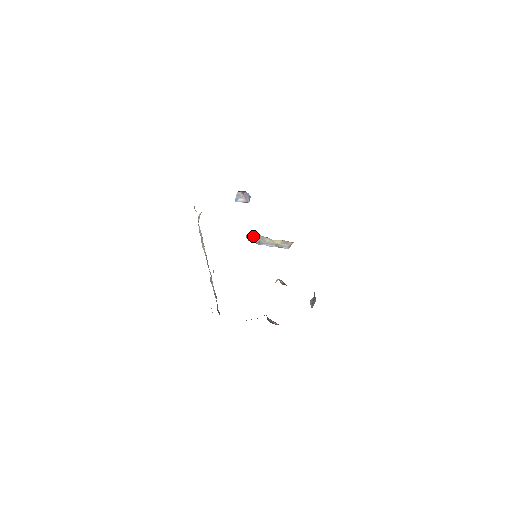
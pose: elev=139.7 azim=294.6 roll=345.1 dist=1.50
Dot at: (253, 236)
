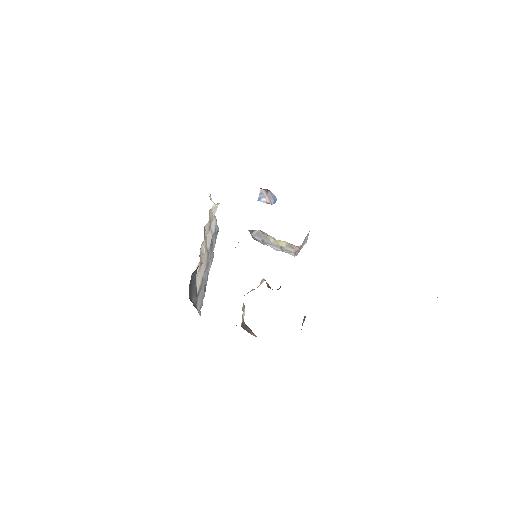
Dot at: (257, 232)
